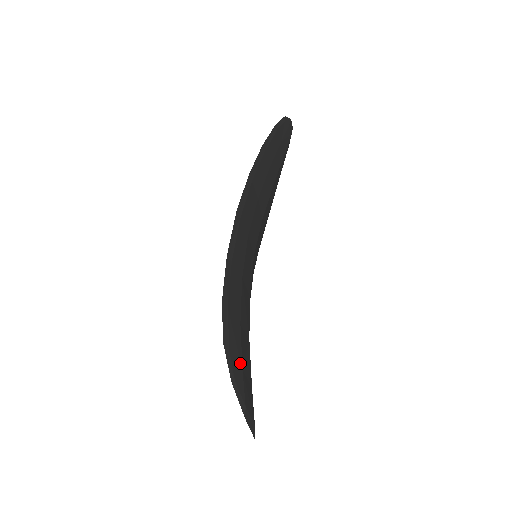
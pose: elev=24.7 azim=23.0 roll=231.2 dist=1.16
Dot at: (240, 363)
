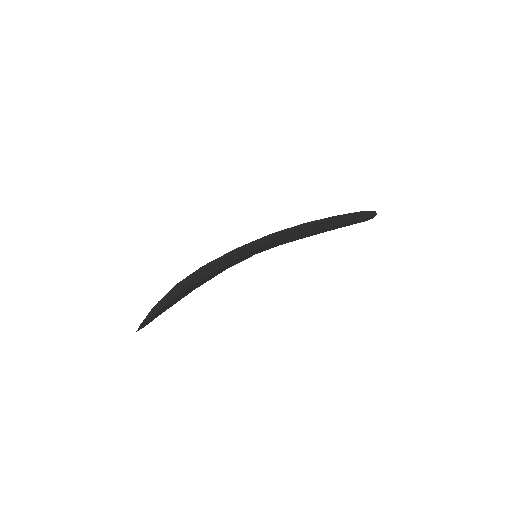
Dot at: (174, 298)
